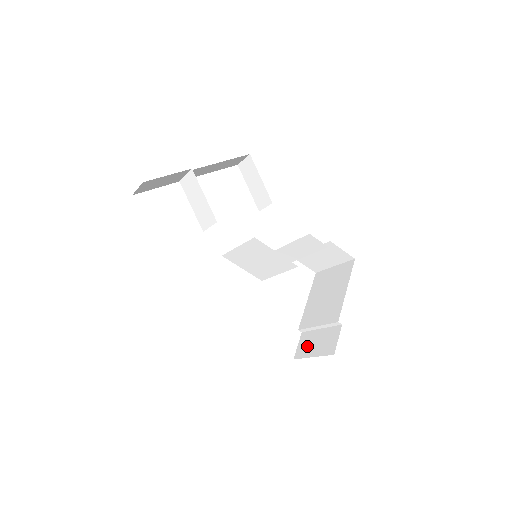
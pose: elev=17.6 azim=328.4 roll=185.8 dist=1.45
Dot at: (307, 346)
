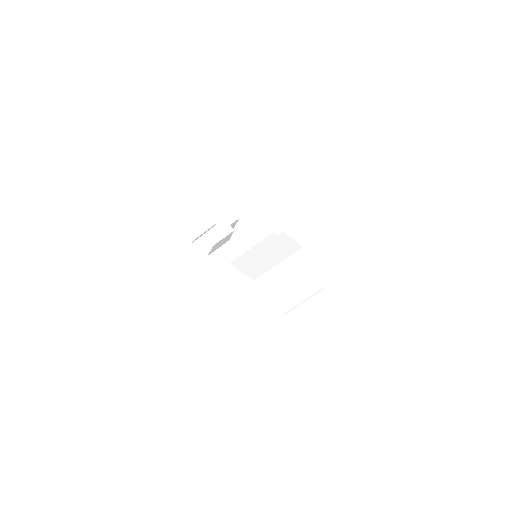
Dot at: (302, 318)
